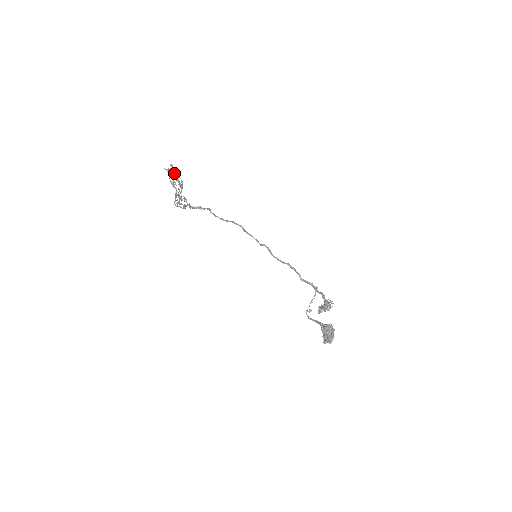
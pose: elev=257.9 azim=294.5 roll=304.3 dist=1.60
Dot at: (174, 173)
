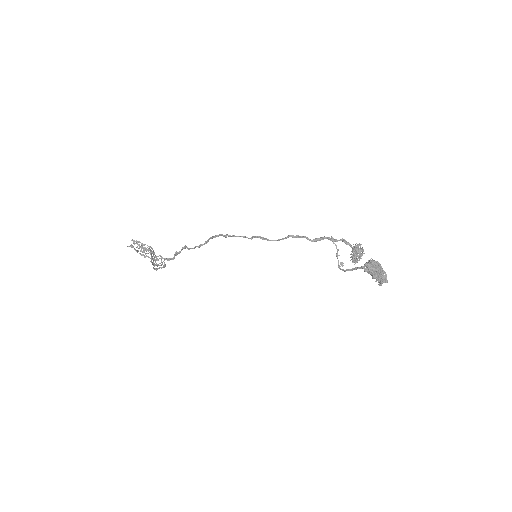
Dot at: (138, 244)
